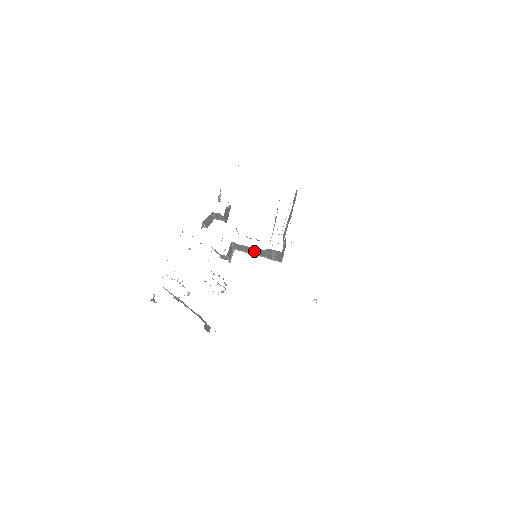
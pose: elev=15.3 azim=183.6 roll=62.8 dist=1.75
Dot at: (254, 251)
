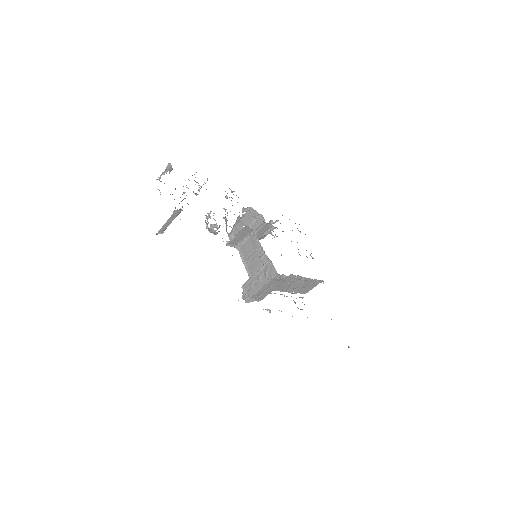
Dot at: (253, 259)
